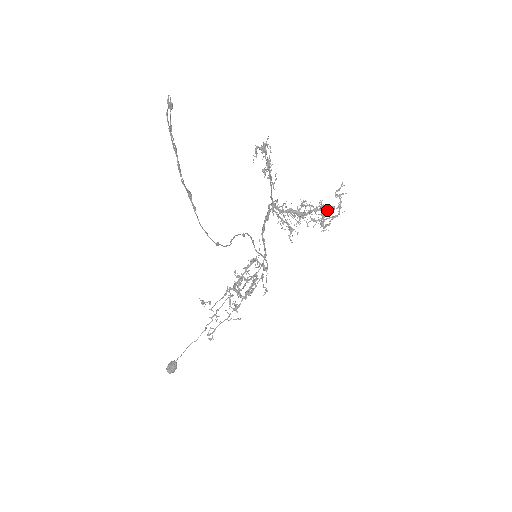
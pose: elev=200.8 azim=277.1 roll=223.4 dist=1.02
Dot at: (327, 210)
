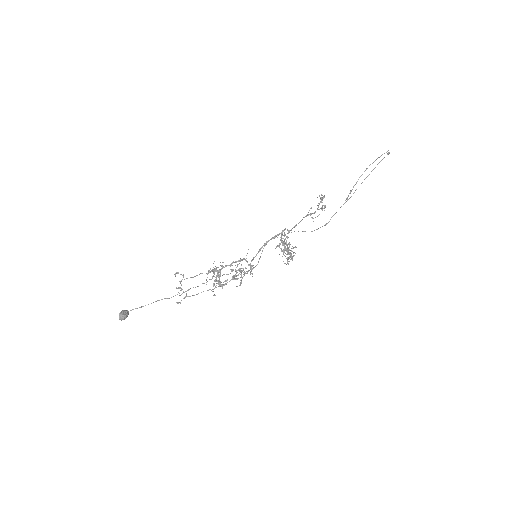
Dot at: occluded
